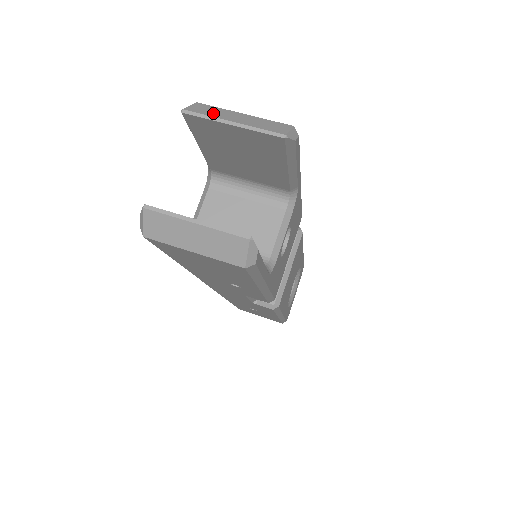
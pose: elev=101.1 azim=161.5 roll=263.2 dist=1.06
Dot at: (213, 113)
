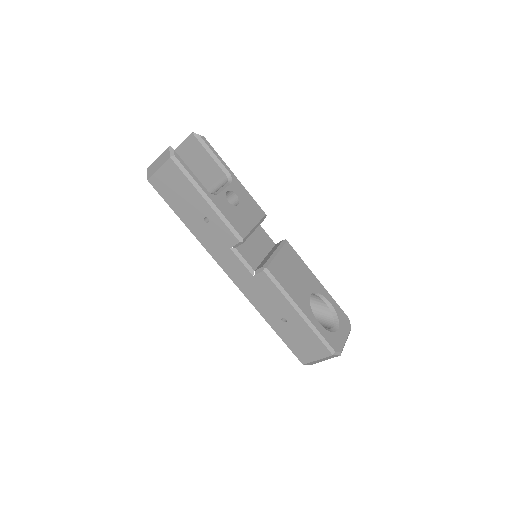
Dot at: (179, 150)
